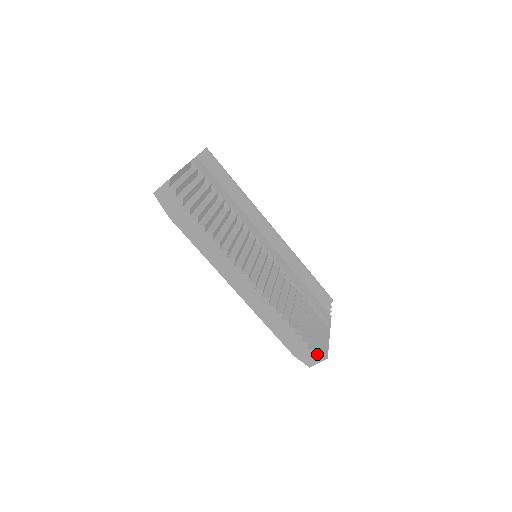
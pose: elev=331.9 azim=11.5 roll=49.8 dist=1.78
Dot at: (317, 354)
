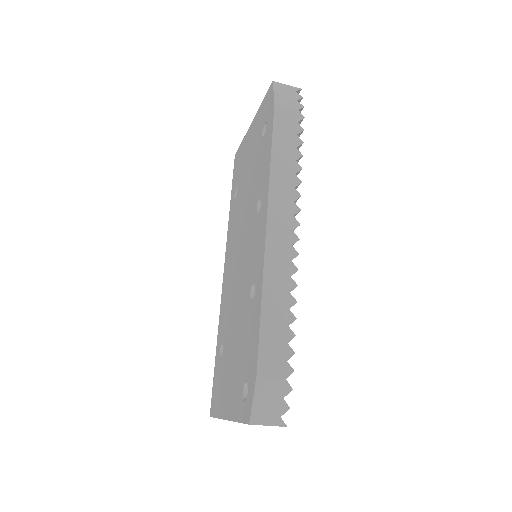
Dot at: (285, 403)
